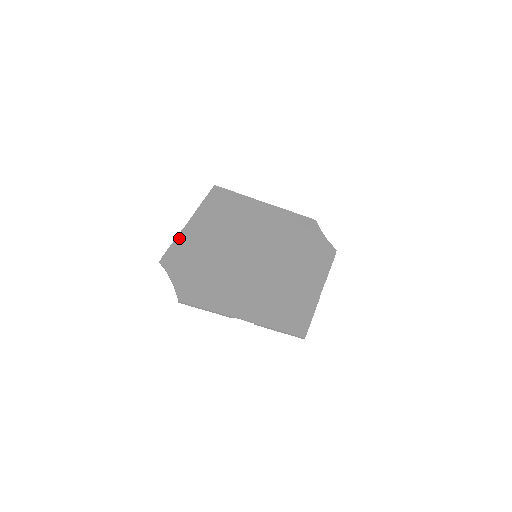
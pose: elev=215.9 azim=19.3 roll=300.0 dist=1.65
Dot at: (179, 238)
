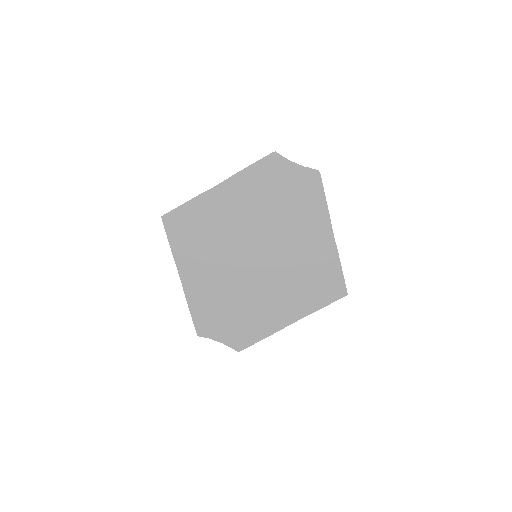
Dot at: (190, 303)
